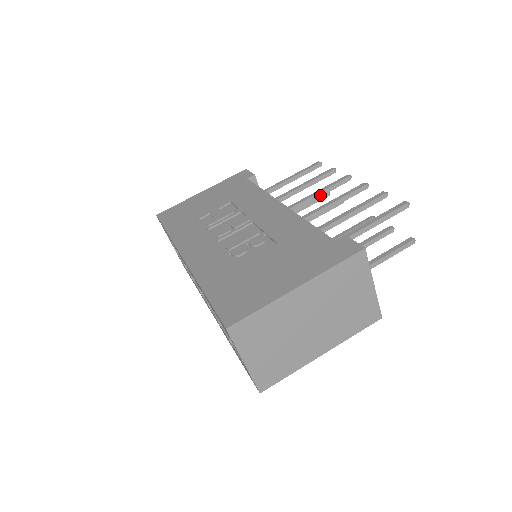
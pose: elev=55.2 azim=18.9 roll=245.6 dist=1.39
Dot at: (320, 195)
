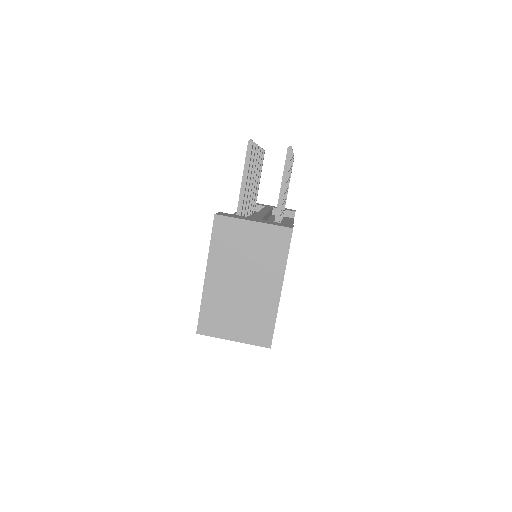
Dot at: (254, 180)
